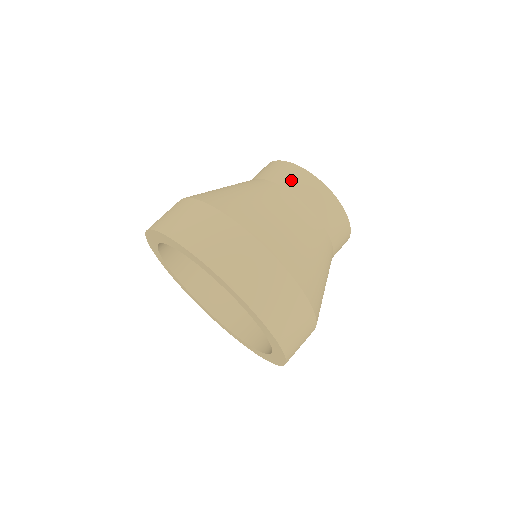
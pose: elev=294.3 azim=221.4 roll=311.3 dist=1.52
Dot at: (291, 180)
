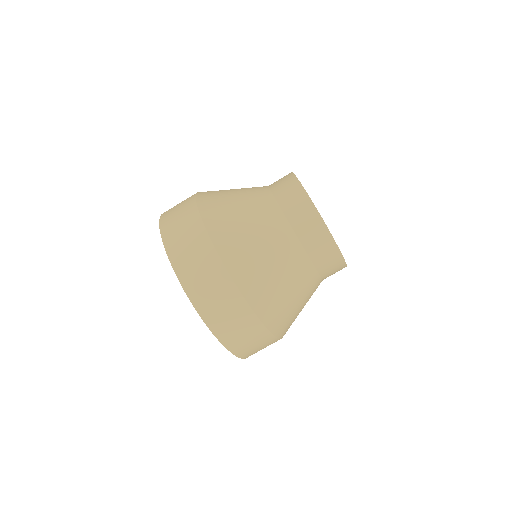
Dot at: (296, 211)
